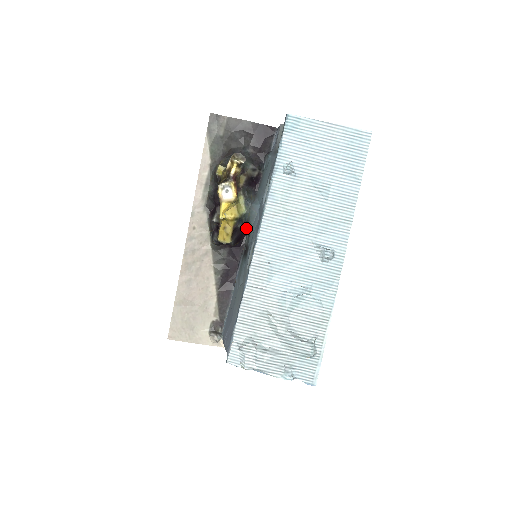
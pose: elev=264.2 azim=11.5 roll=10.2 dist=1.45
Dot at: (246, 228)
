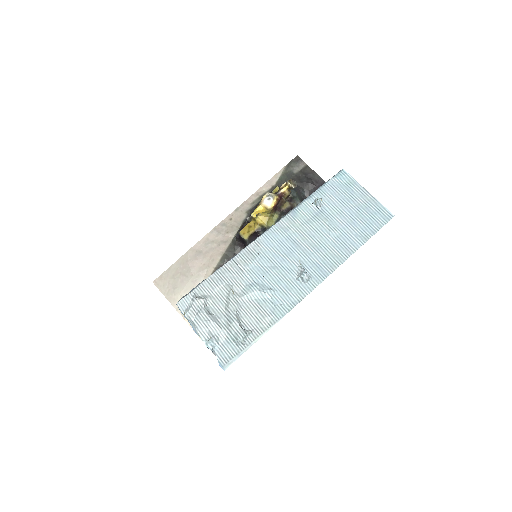
Dot at: occluded
